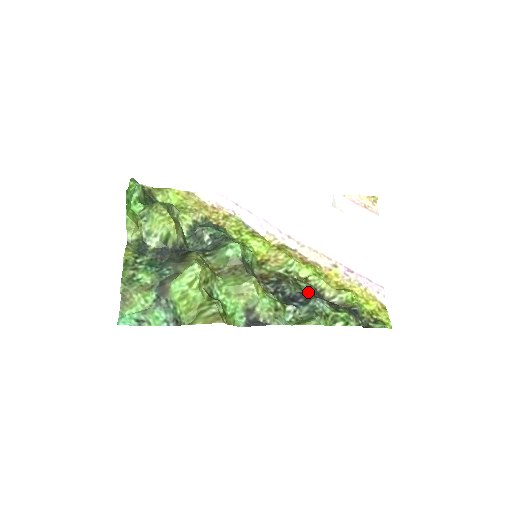
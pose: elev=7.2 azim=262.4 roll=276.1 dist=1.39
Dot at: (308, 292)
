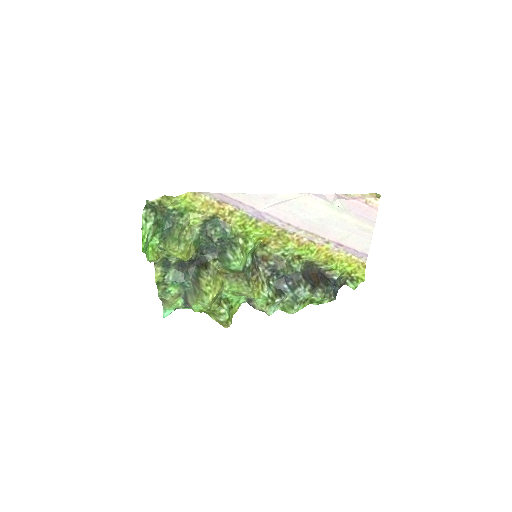
Dot at: (298, 272)
